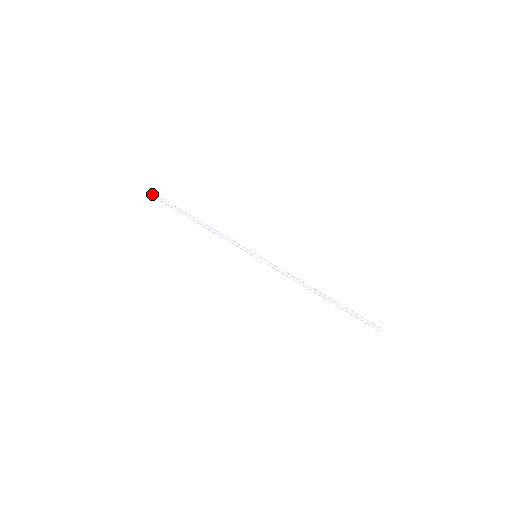
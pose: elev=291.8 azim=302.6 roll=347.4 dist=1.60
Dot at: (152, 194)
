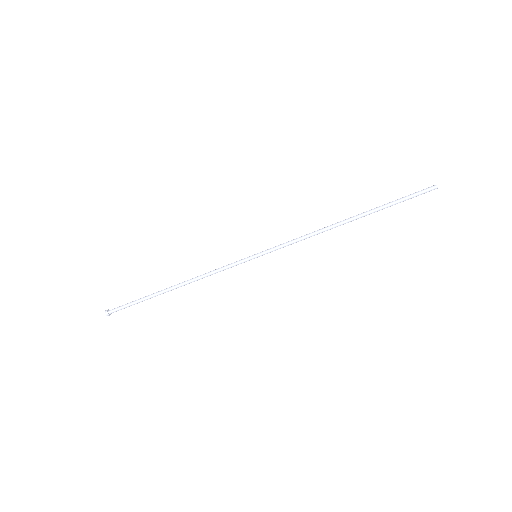
Dot at: occluded
